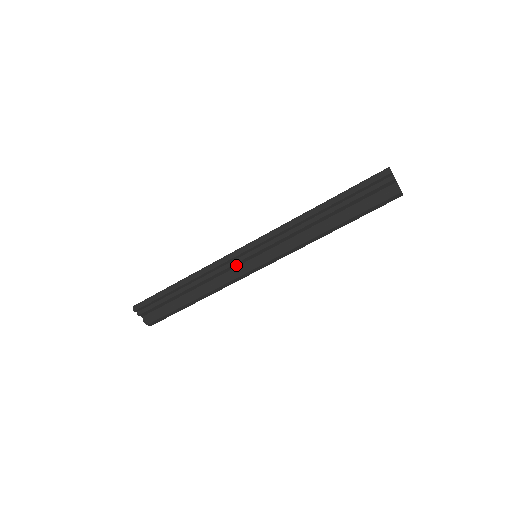
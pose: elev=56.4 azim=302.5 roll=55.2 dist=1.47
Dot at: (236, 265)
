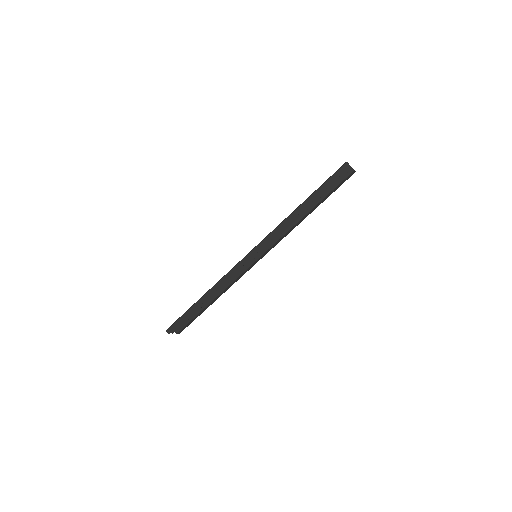
Dot at: (242, 268)
